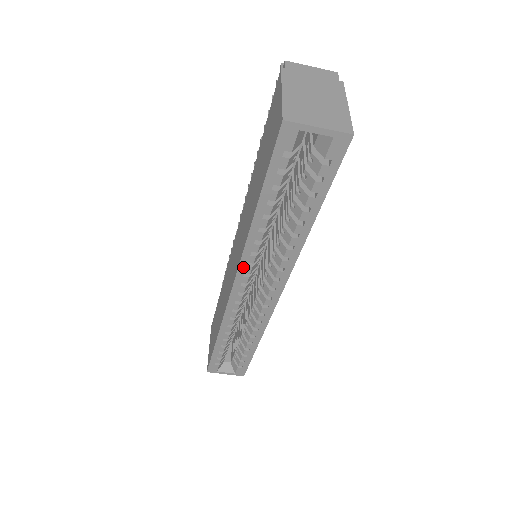
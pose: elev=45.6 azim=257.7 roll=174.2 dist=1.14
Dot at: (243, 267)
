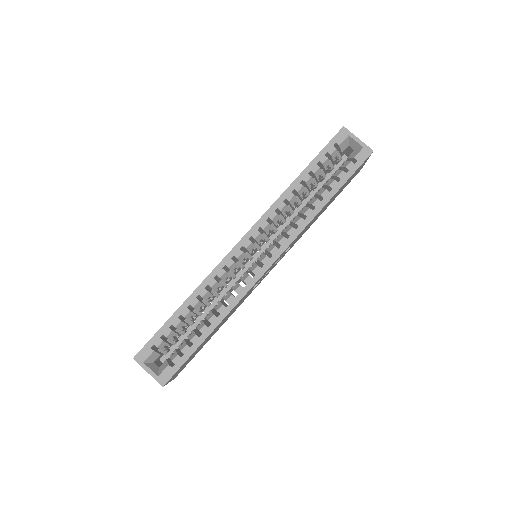
Dot at: (263, 220)
